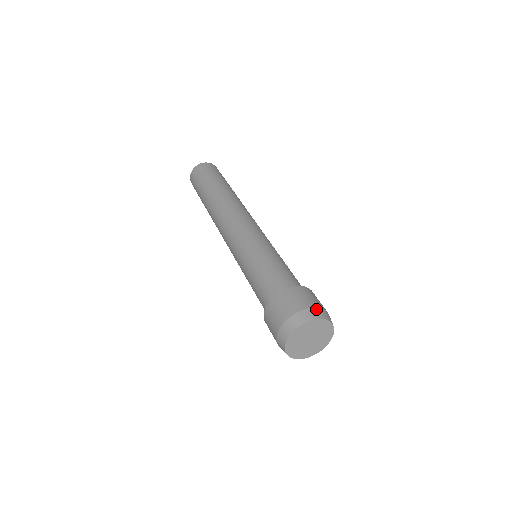
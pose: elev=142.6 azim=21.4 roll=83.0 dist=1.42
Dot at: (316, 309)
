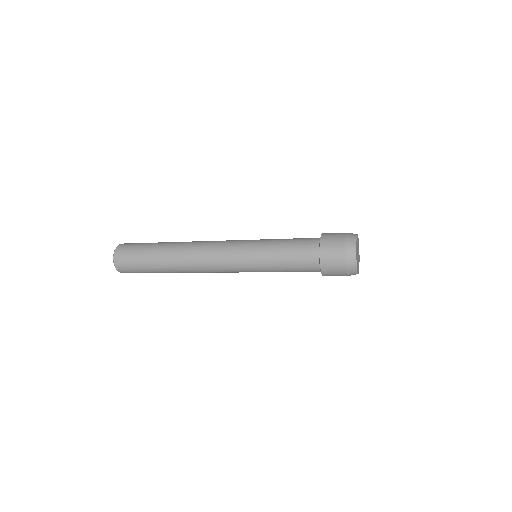
Dot at: (349, 233)
